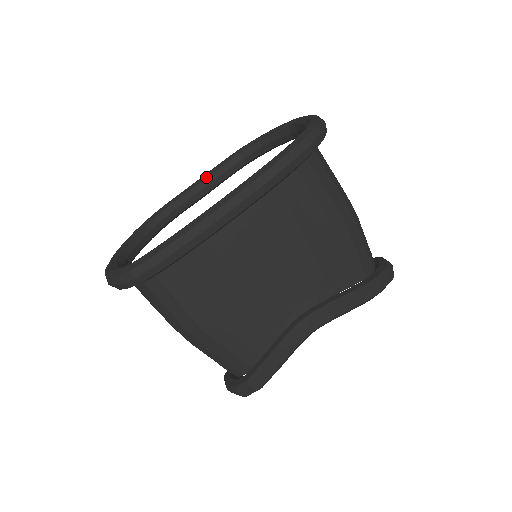
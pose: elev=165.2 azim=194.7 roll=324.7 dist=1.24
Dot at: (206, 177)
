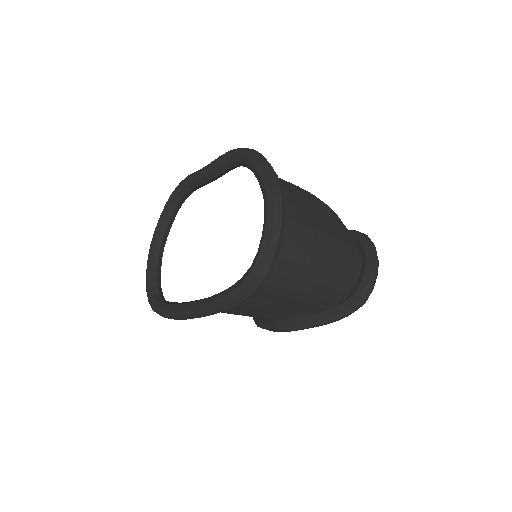
Dot at: (210, 172)
